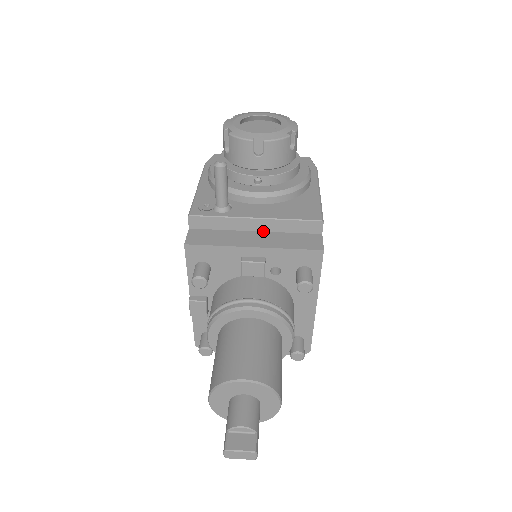
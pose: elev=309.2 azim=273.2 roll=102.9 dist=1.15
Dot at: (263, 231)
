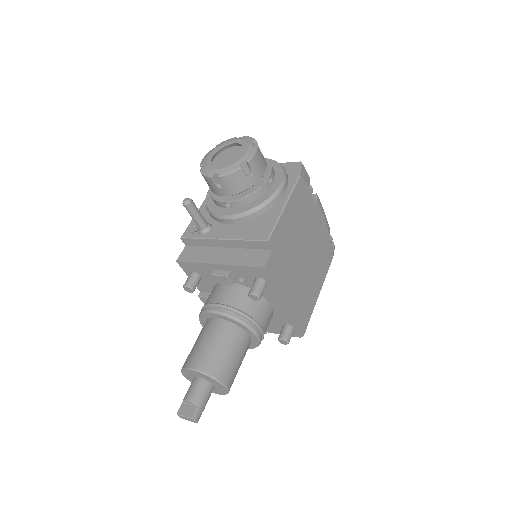
Dot at: (231, 247)
